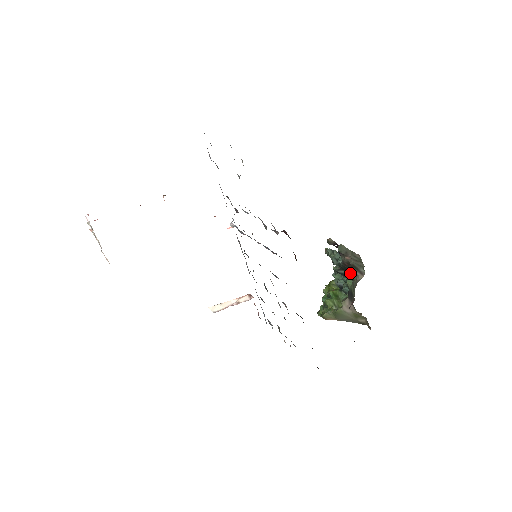
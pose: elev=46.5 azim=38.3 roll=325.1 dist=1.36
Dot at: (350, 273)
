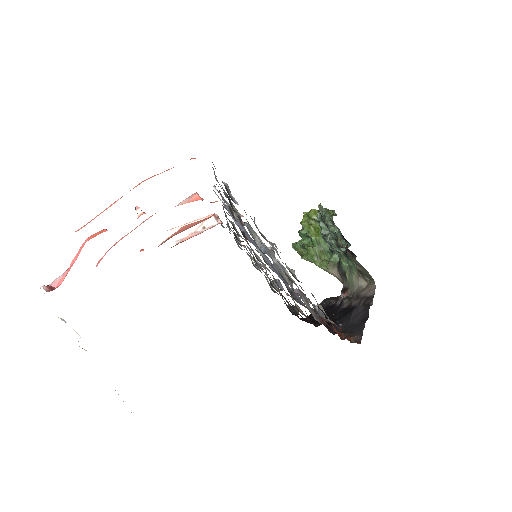
Dot at: (349, 259)
